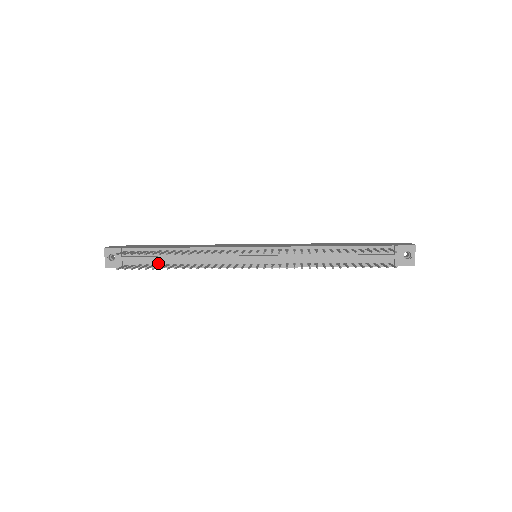
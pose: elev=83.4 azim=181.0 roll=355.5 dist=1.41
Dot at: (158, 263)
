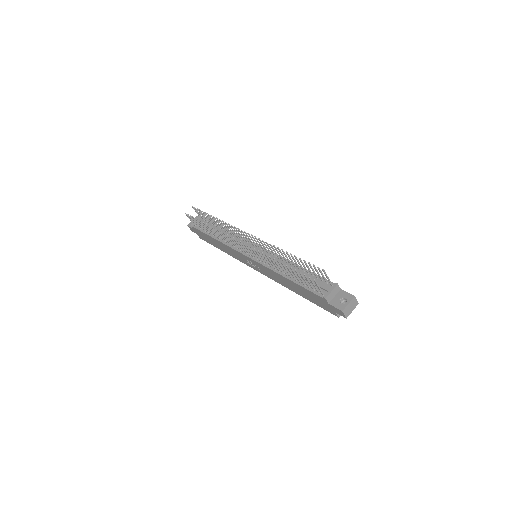
Dot at: occluded
